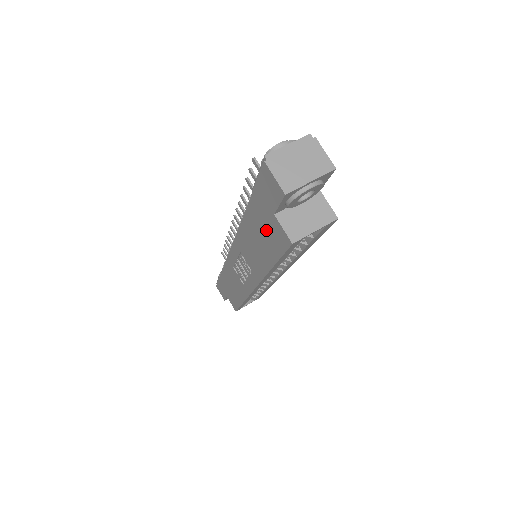
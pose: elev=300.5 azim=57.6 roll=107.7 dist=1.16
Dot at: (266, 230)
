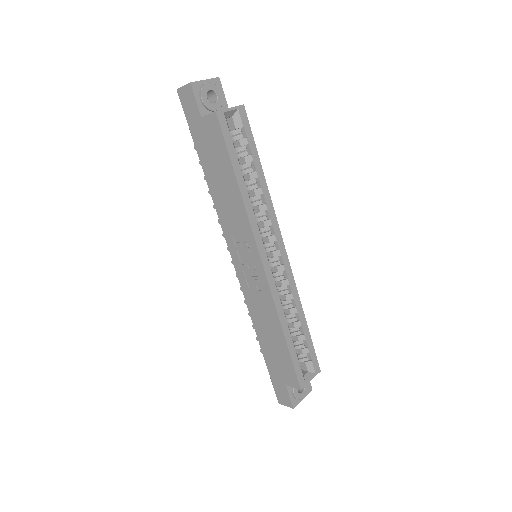
Dot at: (211, 148)
